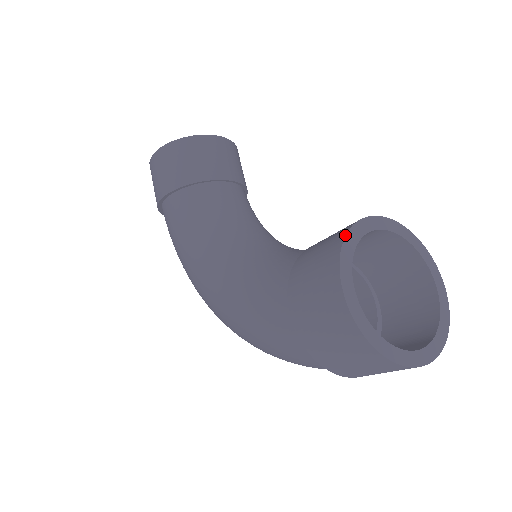
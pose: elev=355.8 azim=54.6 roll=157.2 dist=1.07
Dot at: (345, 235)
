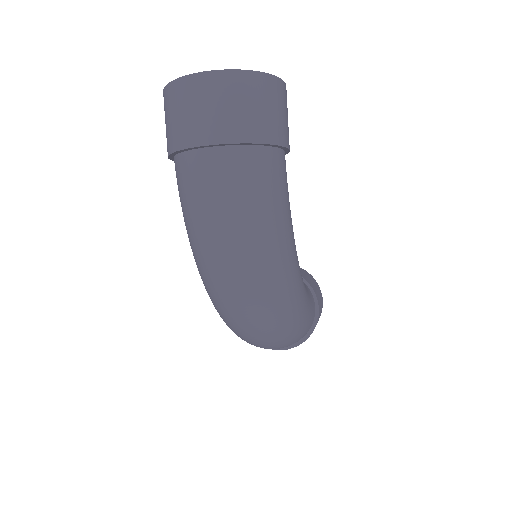
Dot at: occluded
